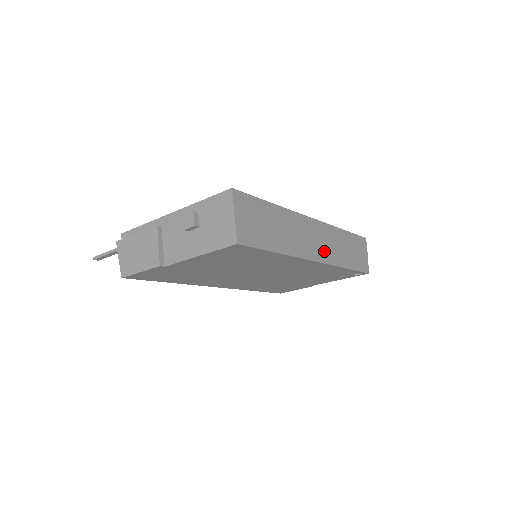
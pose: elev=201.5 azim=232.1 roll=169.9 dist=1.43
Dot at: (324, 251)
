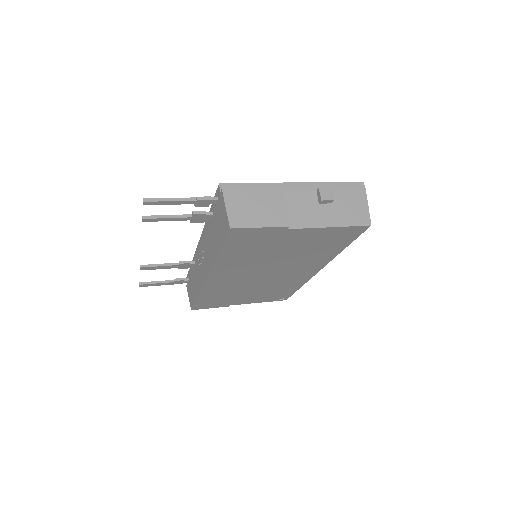
Dot at: occluded
